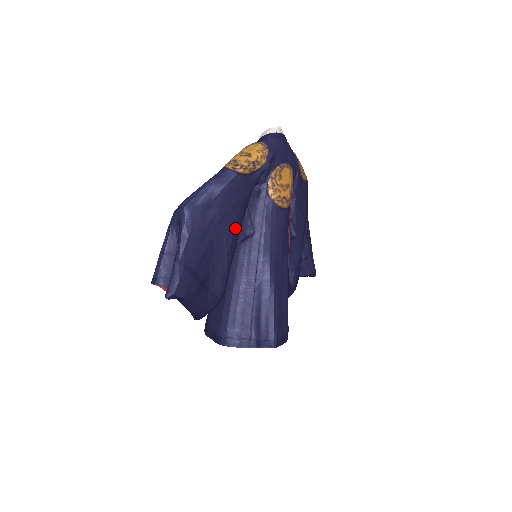
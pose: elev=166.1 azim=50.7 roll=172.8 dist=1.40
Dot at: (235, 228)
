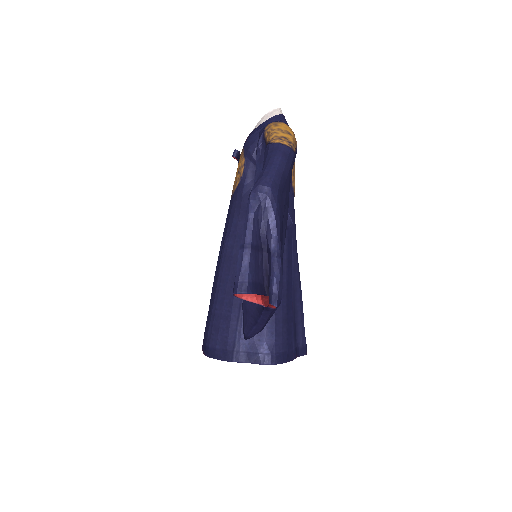
Dot at: occluded
